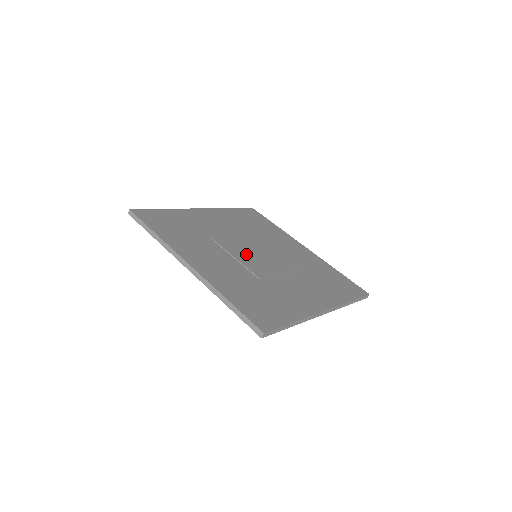
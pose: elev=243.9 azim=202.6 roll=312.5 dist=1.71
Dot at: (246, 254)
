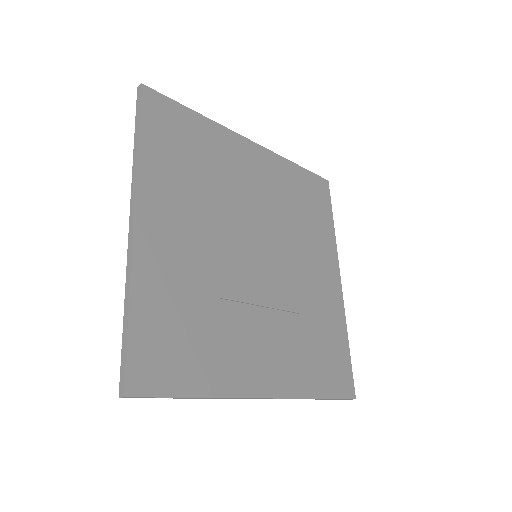
Dot at: (259, 277)
